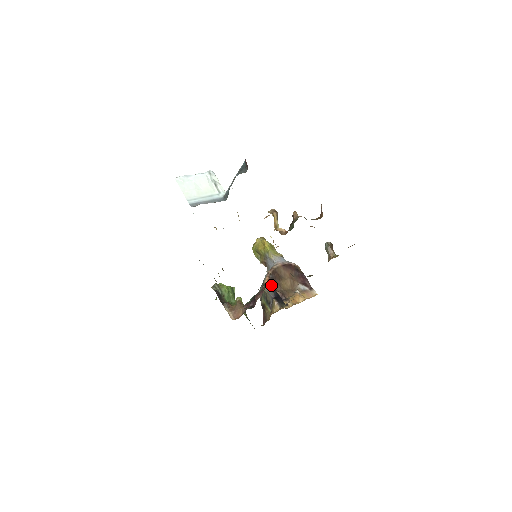
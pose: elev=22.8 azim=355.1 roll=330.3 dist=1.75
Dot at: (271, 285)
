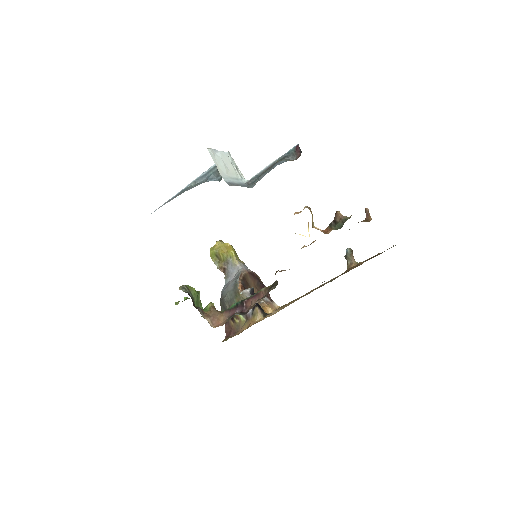
Dot at: (252, 291)
